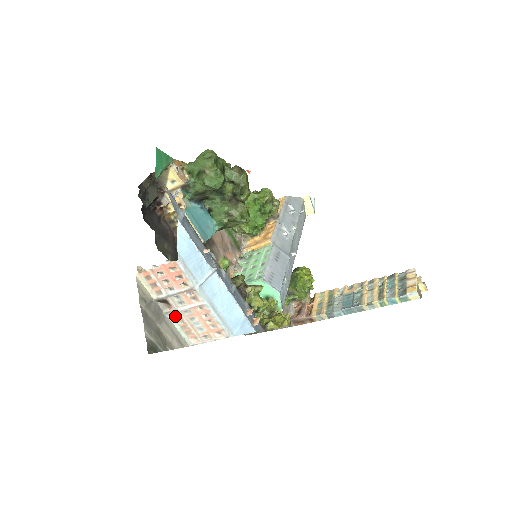
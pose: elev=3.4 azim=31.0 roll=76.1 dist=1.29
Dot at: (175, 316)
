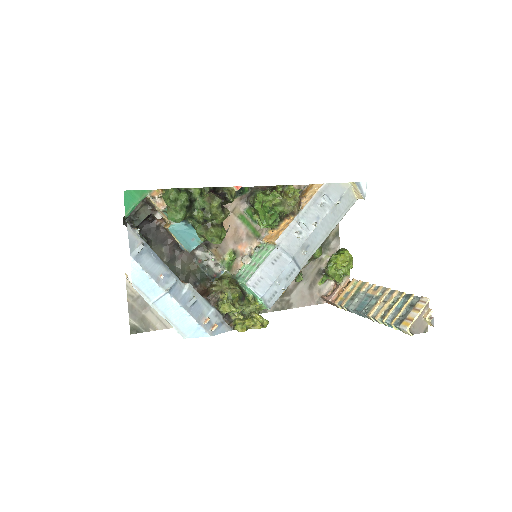
Dot at: occluded
